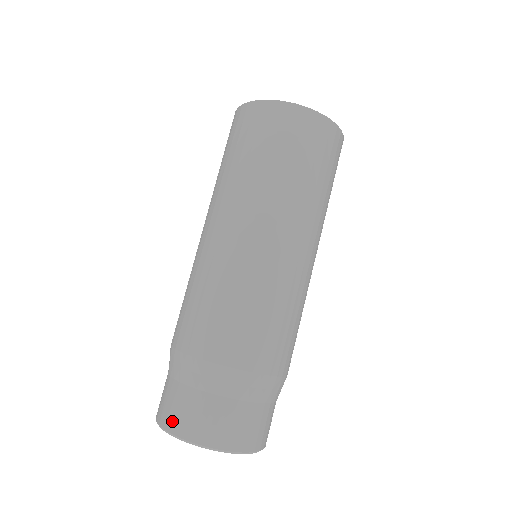
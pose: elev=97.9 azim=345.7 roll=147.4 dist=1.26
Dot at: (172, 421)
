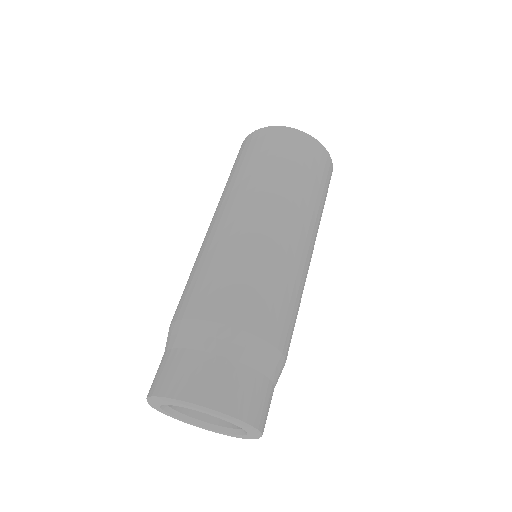
Dot at: (220, 398)
